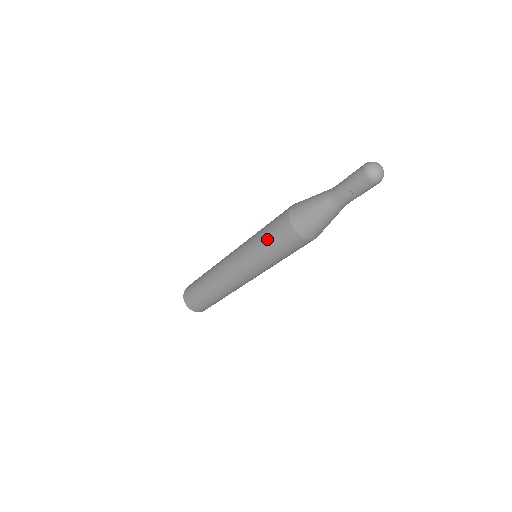
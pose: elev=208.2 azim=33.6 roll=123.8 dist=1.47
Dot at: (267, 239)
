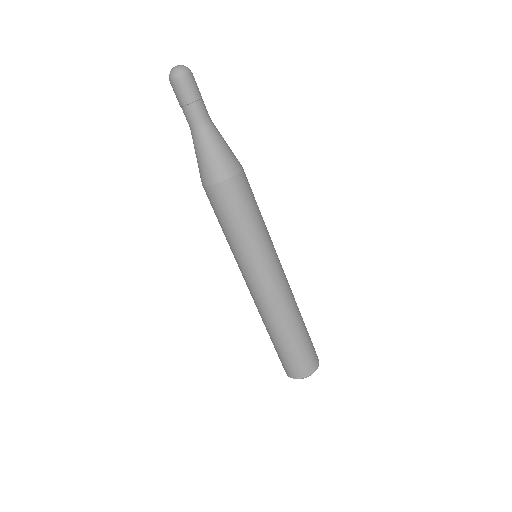
Dot at: occluded
